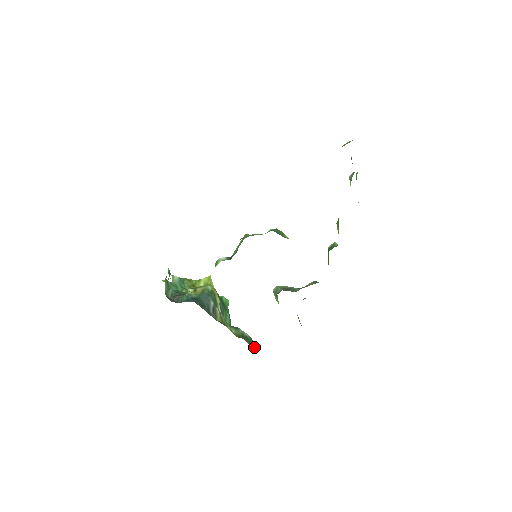
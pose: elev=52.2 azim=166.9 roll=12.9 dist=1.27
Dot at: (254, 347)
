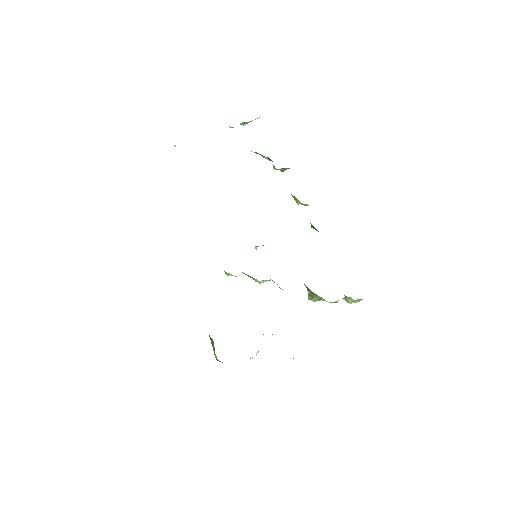
Dot at: occluded
